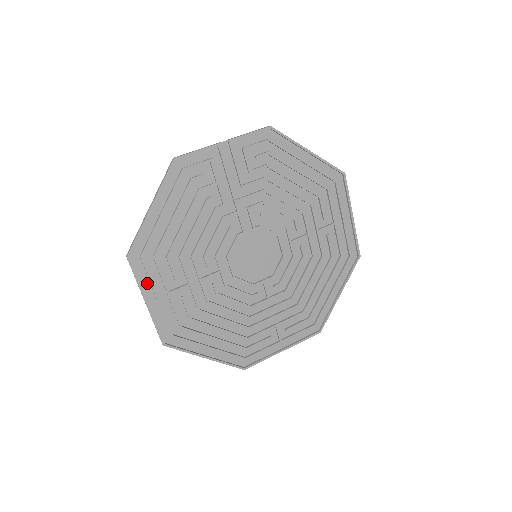
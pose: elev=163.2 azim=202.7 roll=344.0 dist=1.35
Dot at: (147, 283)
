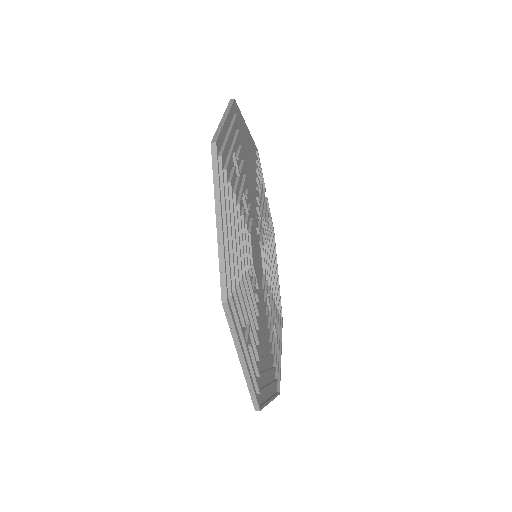
Dot at: (229, 122)
